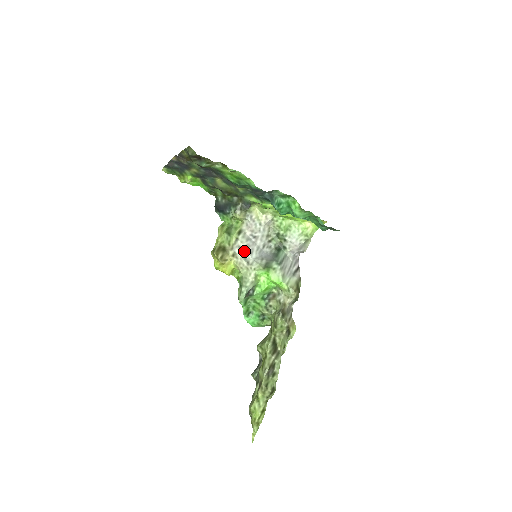
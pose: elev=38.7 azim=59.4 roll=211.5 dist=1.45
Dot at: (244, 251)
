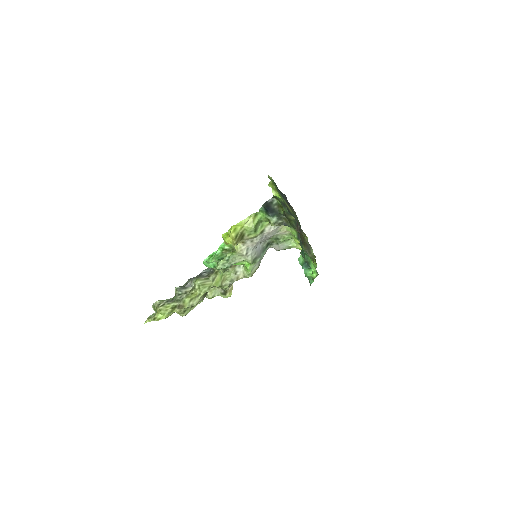
Dot at: (252, 245)
